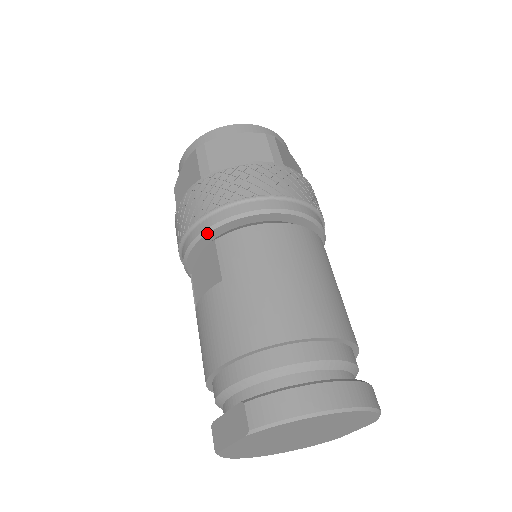
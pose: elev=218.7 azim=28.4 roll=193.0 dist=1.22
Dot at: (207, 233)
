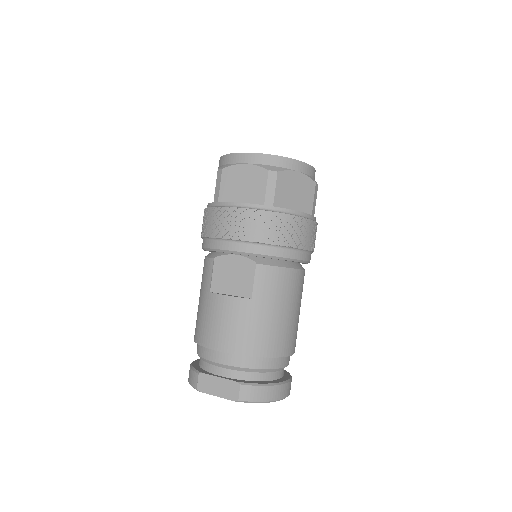
Dot at: (253, 255)
